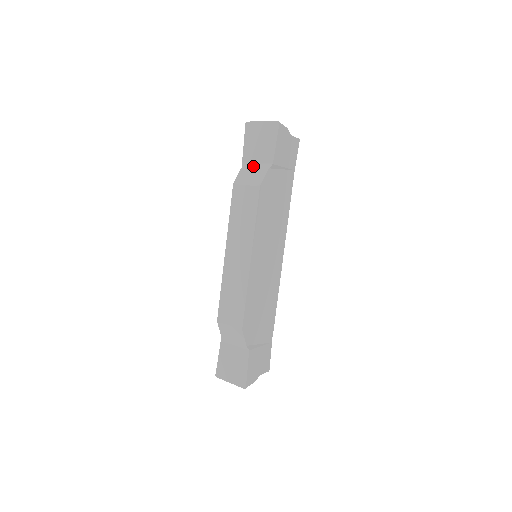
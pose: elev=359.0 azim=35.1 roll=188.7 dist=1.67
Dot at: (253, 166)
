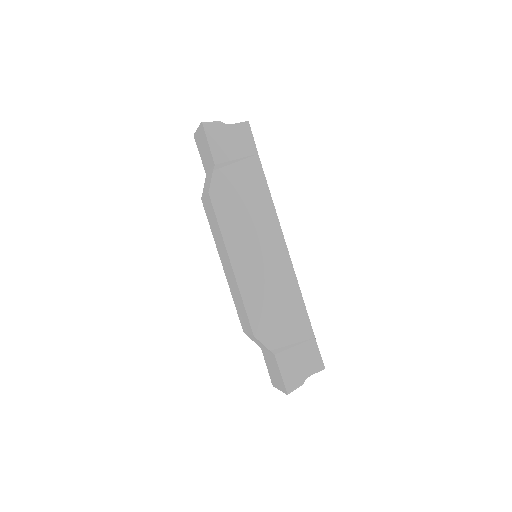
Dot at: (208, 174)
